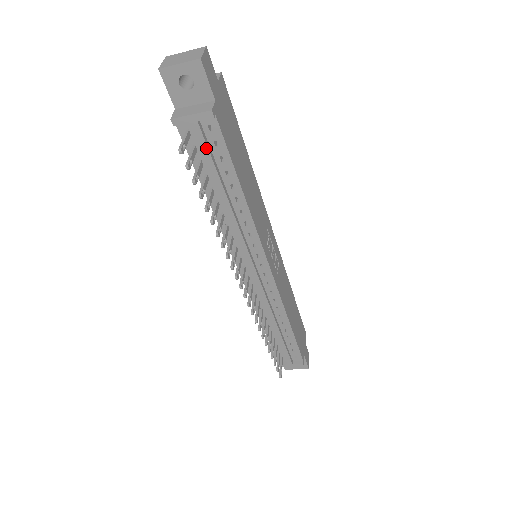
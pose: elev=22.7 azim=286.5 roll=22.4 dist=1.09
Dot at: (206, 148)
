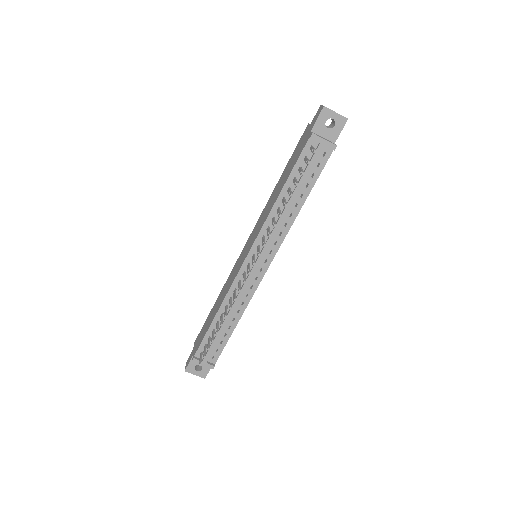
Dot at: (314, 162)
